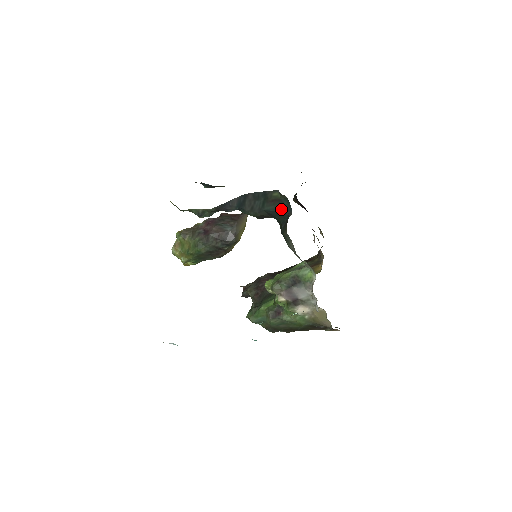
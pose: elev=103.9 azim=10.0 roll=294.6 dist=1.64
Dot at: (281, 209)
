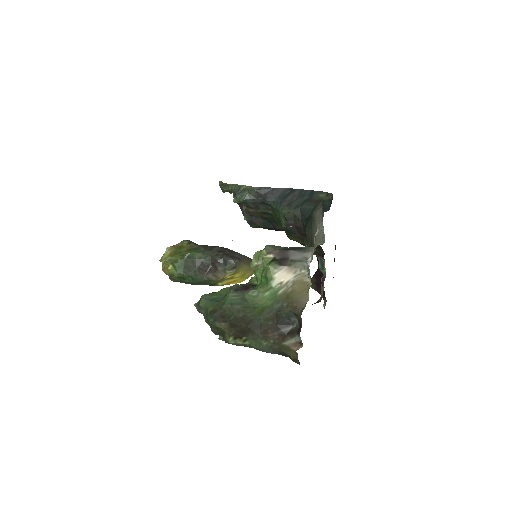
Dot at: occluded
